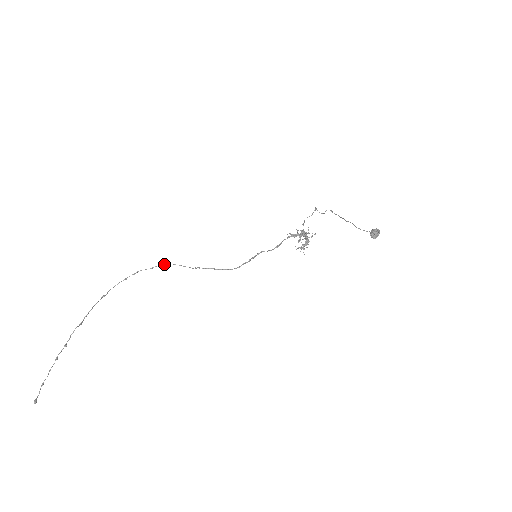
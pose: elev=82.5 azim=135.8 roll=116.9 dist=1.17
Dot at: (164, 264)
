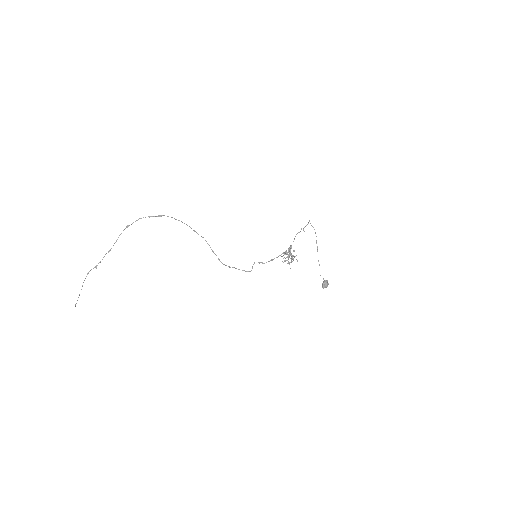
Dot at: (189, 226)
